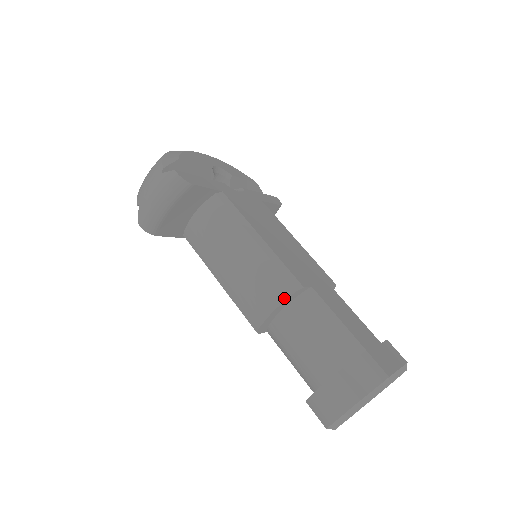
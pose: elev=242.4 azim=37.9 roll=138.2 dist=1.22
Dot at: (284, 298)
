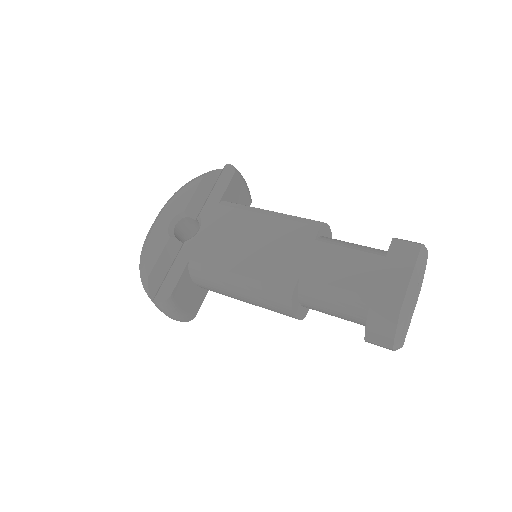
Dot at: (290, 308)
